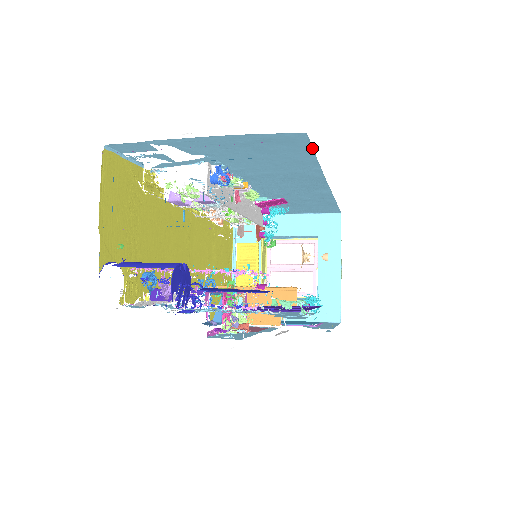
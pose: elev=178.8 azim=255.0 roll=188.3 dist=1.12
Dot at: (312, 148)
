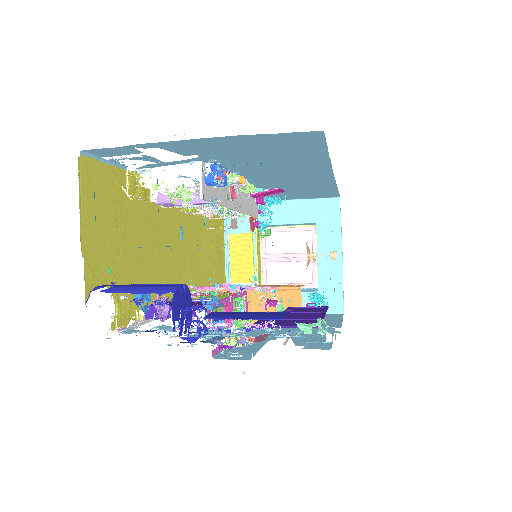
Dot at: (325, 145)
